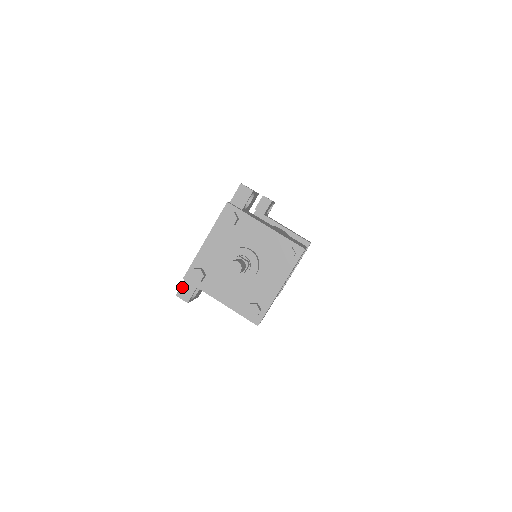
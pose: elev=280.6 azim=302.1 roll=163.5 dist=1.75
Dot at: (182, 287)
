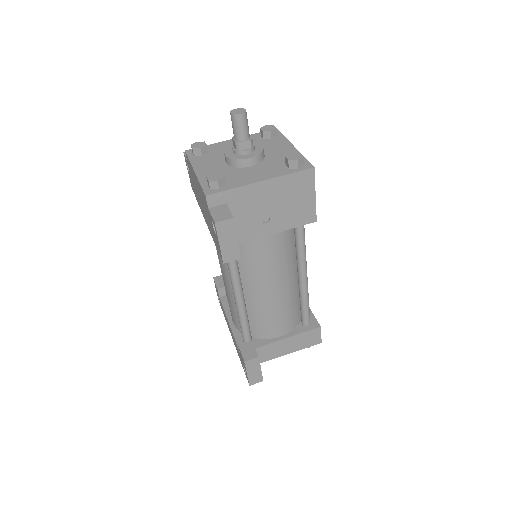
Dot at: (213, 215)
